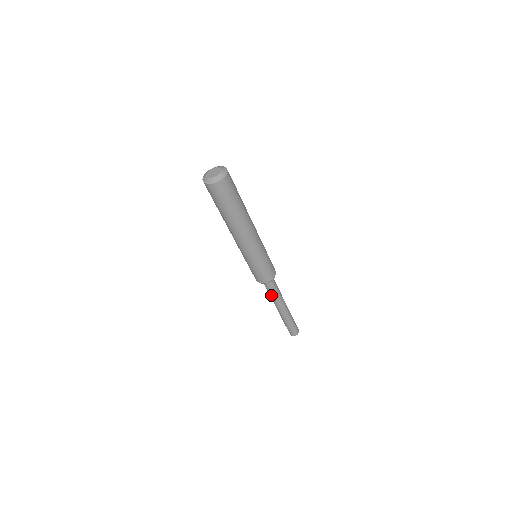
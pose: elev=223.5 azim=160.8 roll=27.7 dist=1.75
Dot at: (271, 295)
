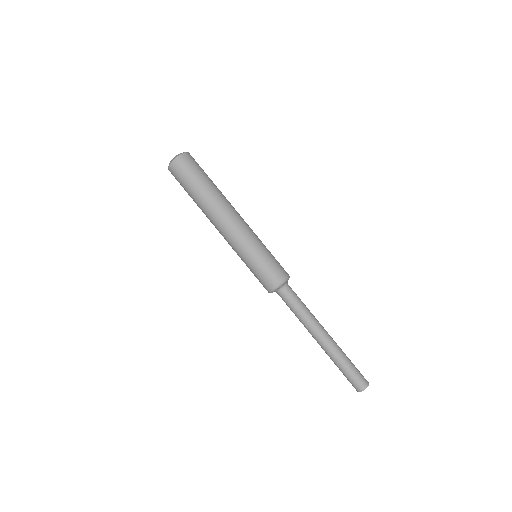
Dot at: (295, 314)
